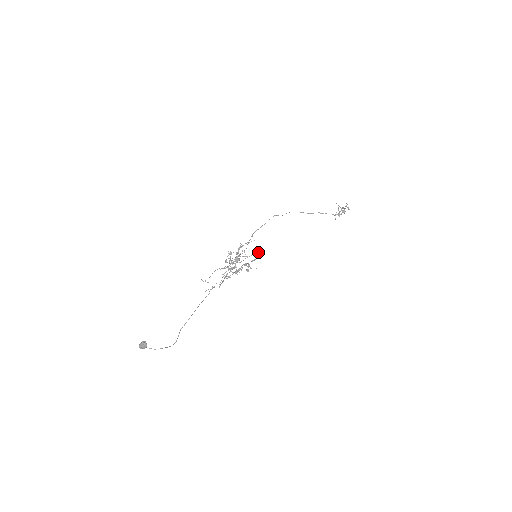
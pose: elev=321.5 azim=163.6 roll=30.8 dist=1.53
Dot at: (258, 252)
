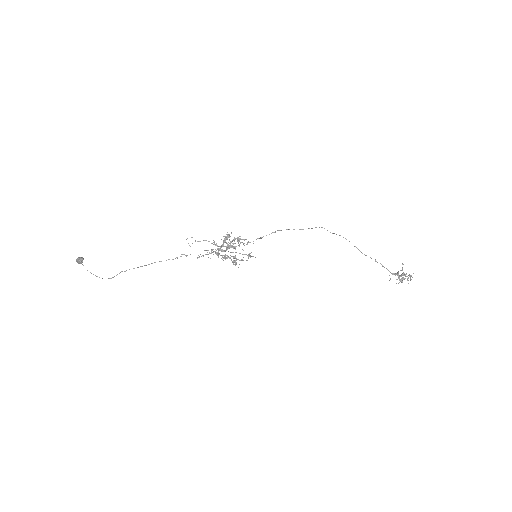
Dot at: (251, 256)
